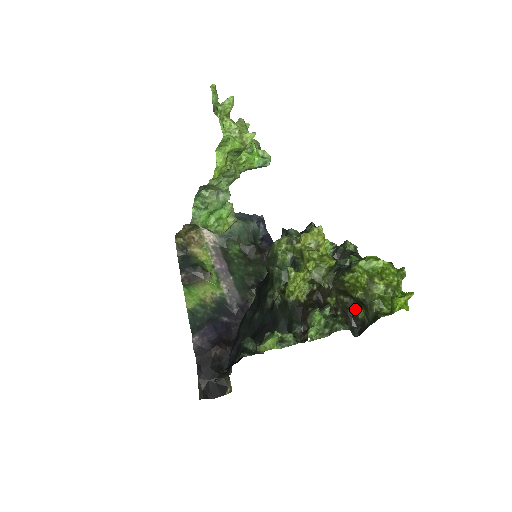
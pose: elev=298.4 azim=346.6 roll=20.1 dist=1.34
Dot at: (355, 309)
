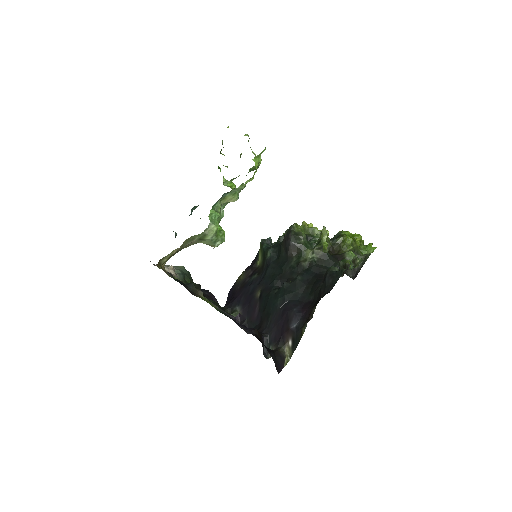
Dot at: occluded
